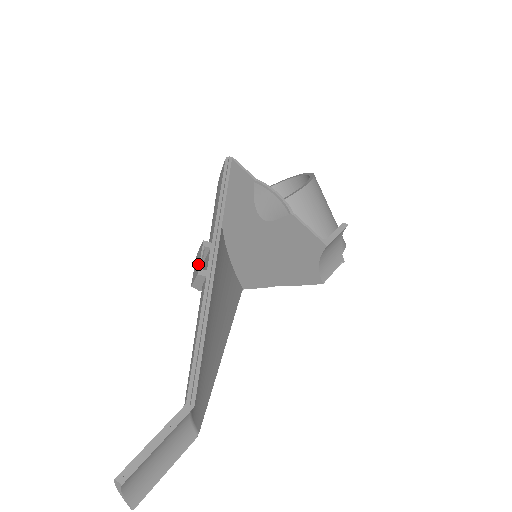
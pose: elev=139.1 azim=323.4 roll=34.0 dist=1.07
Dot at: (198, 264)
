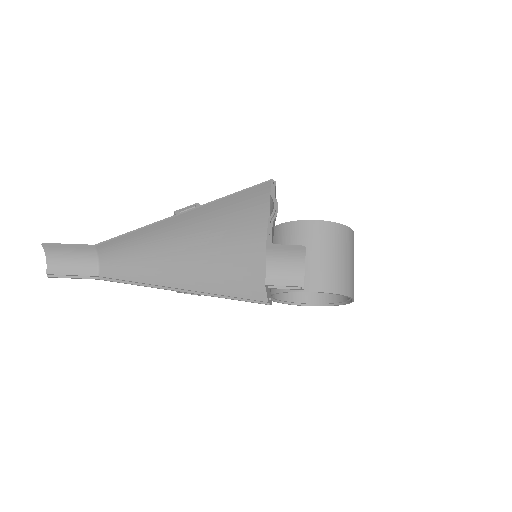
Dot at: (183, 210)
